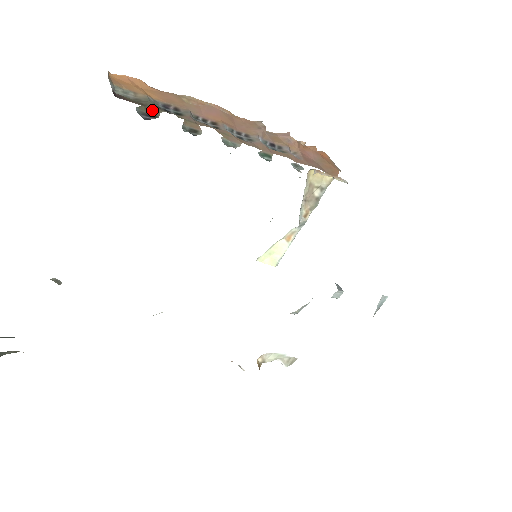
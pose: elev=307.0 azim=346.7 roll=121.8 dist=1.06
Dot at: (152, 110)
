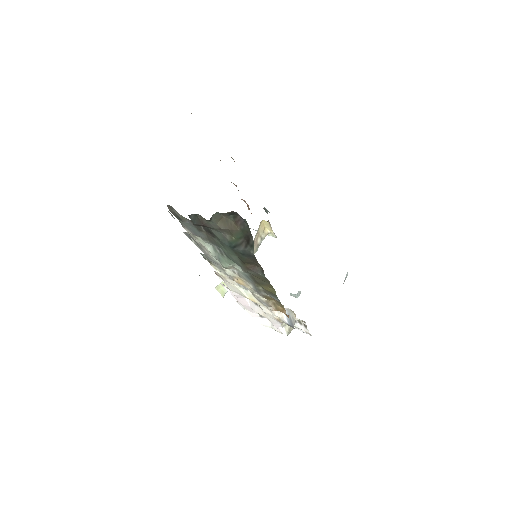
Dot at: occluded
